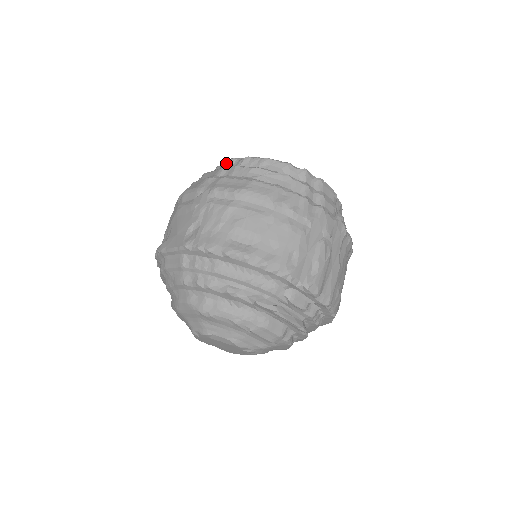
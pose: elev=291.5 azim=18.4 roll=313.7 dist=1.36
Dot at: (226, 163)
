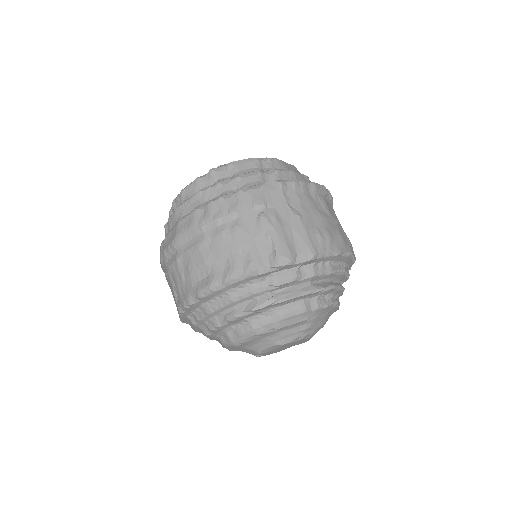
Dot at: occluded
